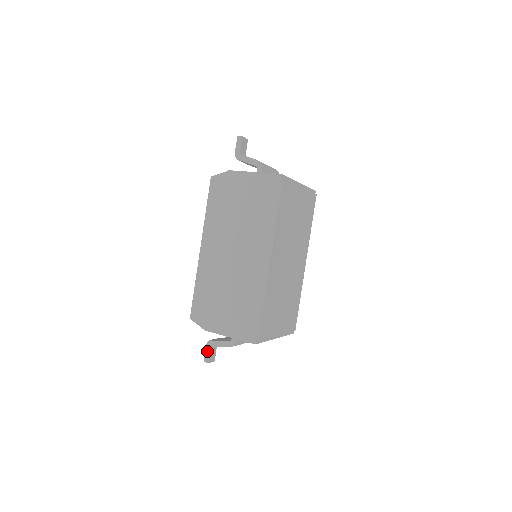
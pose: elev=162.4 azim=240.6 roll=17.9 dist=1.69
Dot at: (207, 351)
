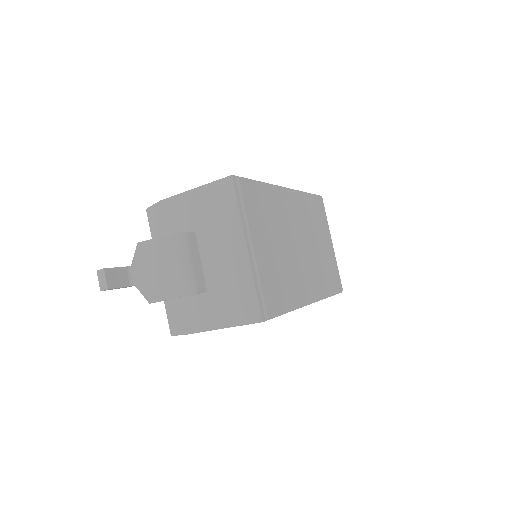
Dot at: (116, 268)
